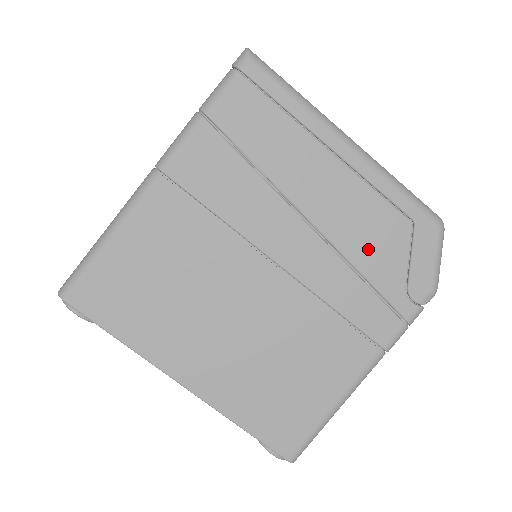
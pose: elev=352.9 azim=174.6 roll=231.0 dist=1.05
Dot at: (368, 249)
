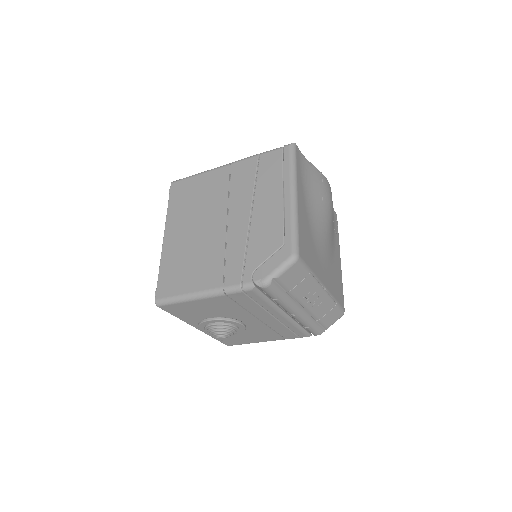
Dot at: (259, 241)
